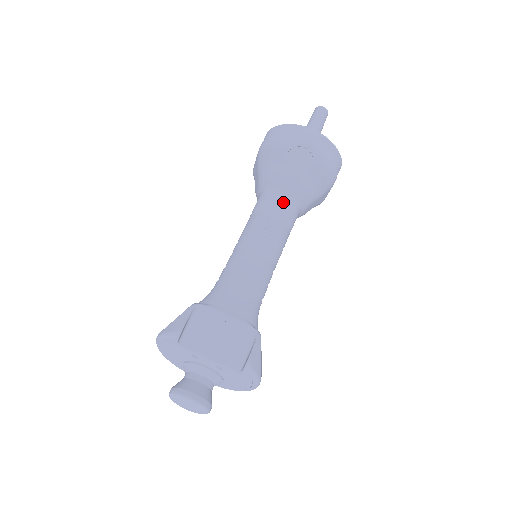
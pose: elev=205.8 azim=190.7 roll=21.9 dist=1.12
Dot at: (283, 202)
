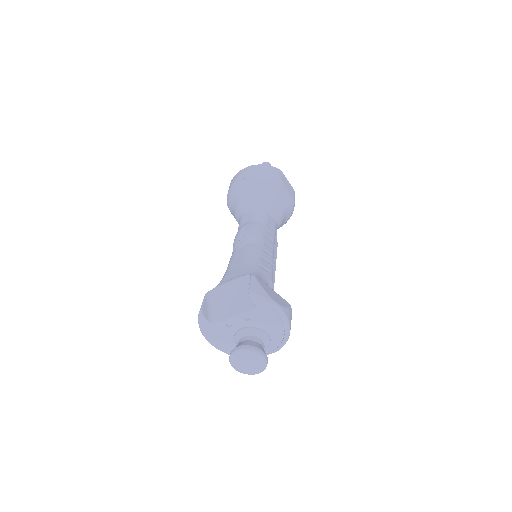
Dot at: (250, 214)
